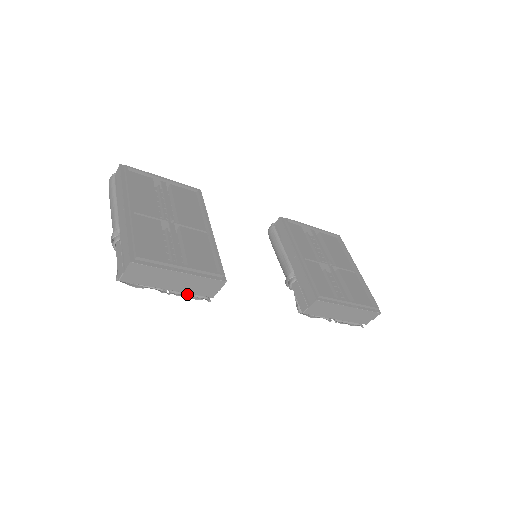
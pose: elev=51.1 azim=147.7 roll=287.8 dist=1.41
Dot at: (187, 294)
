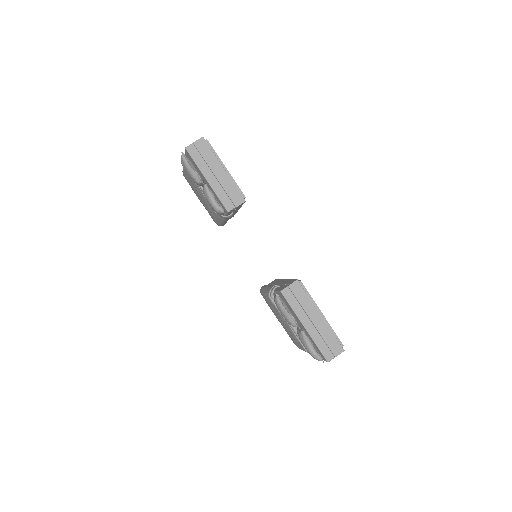
Dot at: (214, 196)
